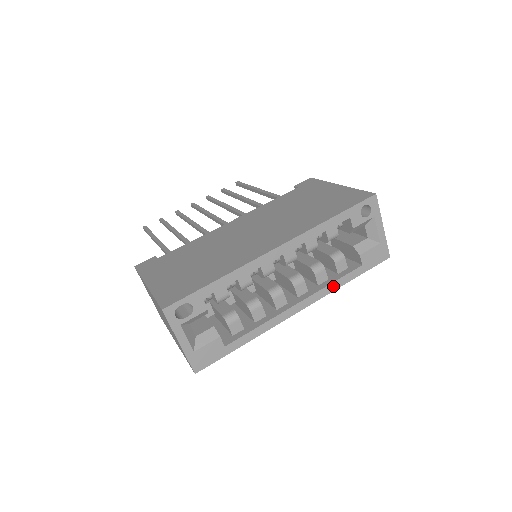
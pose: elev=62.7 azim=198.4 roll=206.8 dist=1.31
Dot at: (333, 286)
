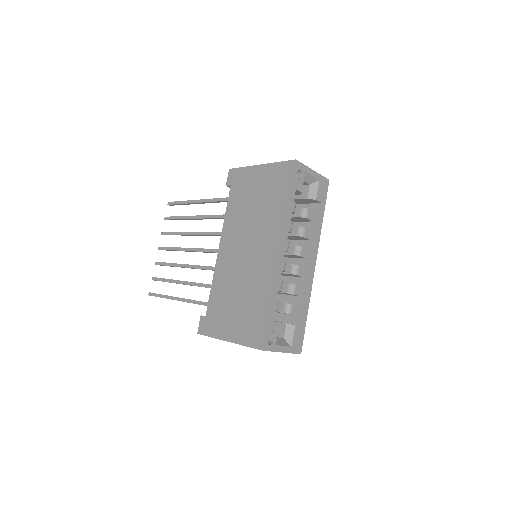
Dot at: (318, 232)
